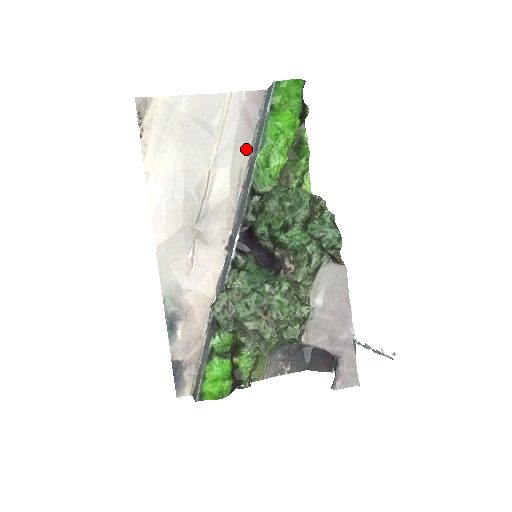
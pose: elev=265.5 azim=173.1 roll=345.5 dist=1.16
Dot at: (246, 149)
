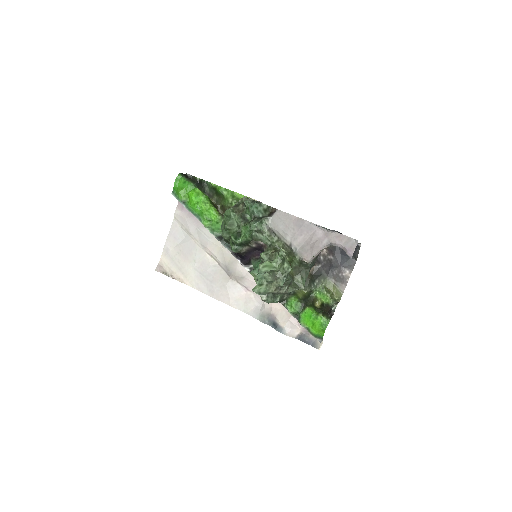
Dot at: occluded
